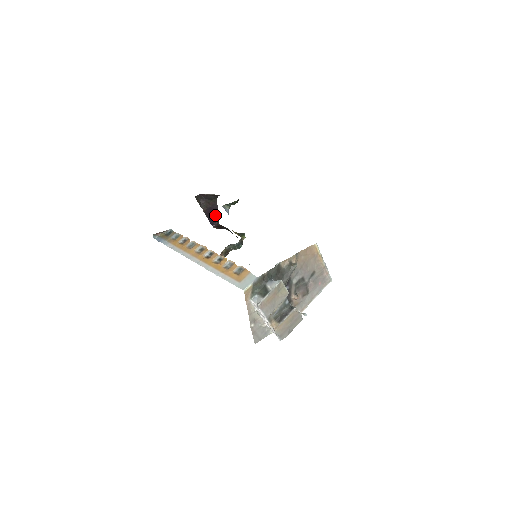
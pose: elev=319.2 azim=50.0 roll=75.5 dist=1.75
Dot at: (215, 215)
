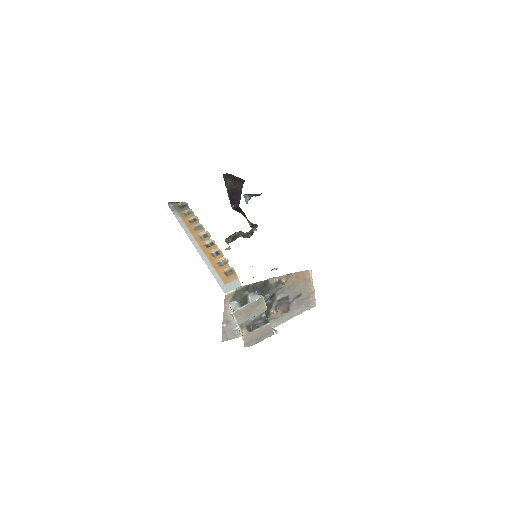
Dot at: (237, 197)
